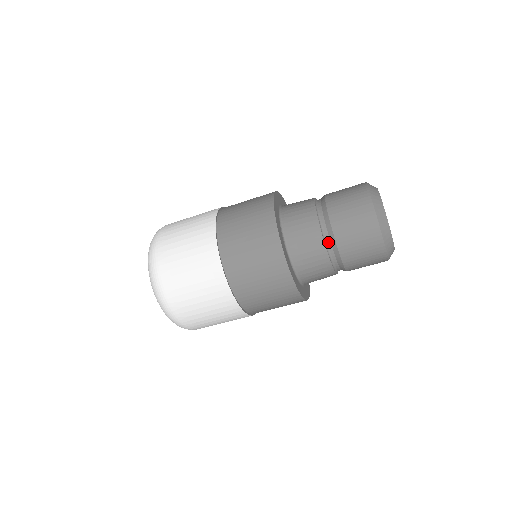
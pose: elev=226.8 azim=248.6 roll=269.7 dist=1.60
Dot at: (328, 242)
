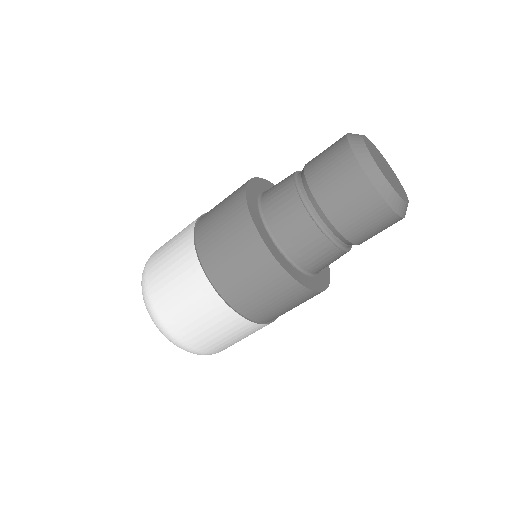
Dot at: (339, 243)
